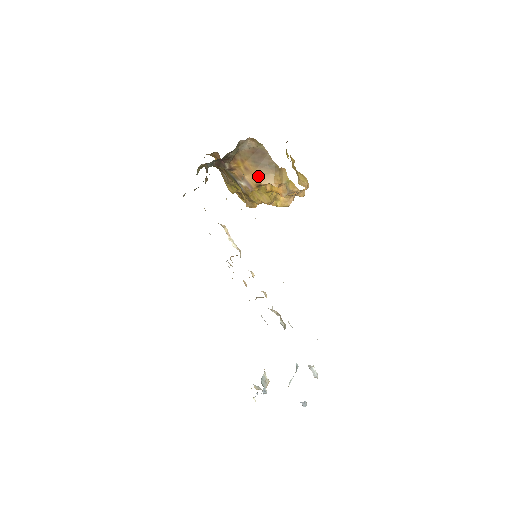
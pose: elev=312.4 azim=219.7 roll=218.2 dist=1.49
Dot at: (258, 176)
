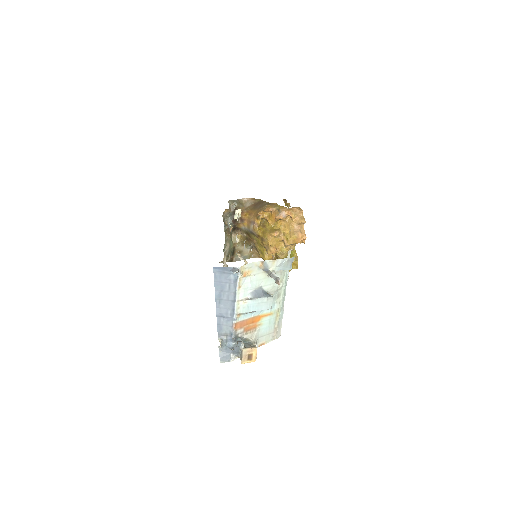
Dot at: (257, 213)
